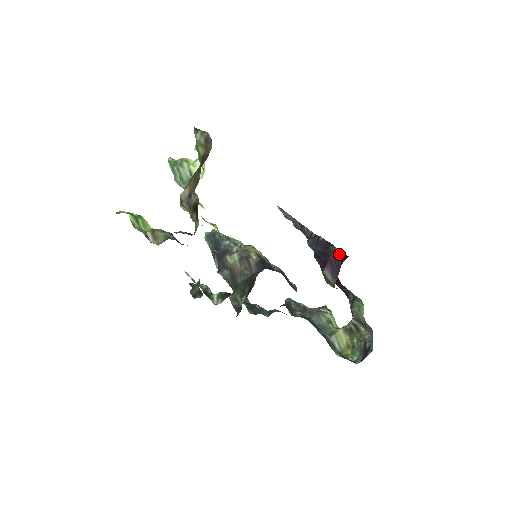
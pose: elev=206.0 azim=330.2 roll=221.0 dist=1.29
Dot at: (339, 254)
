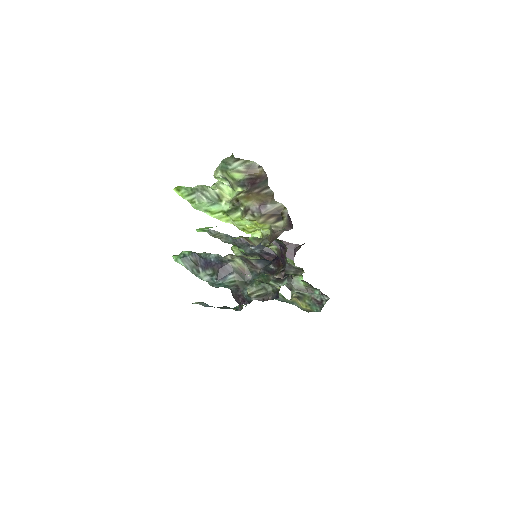
Dot at: (291, 246)
